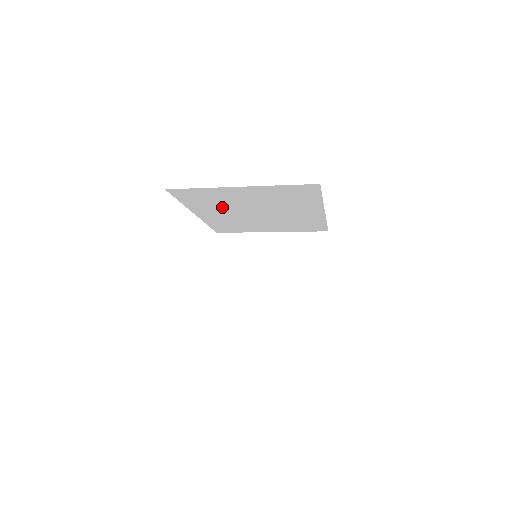
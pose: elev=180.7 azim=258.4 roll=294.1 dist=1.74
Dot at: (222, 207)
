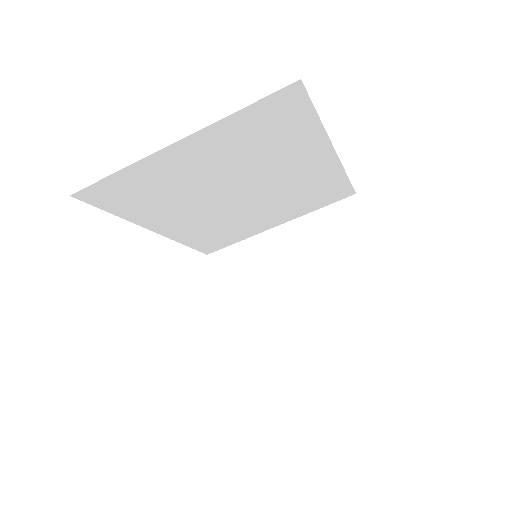
Dot at: (180, 202)
